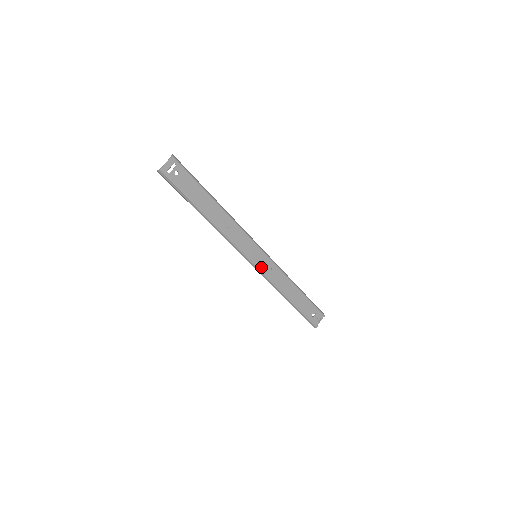
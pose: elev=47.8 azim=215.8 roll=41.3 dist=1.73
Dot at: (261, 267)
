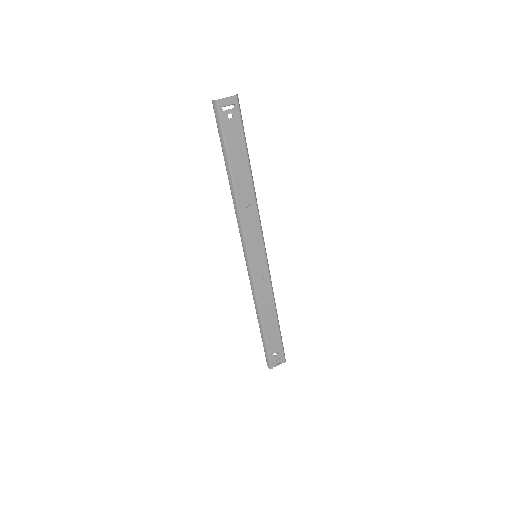
Dot at: (254, 270)
